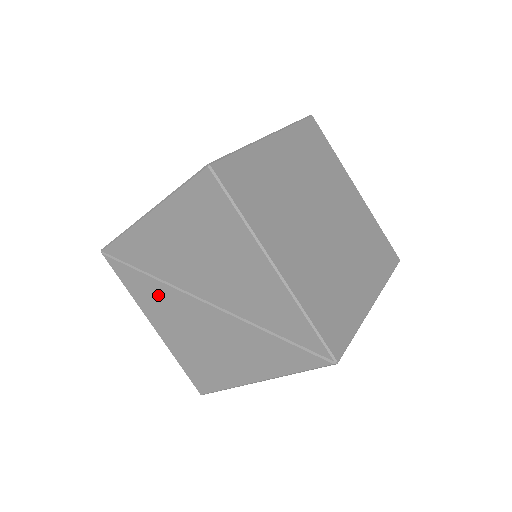
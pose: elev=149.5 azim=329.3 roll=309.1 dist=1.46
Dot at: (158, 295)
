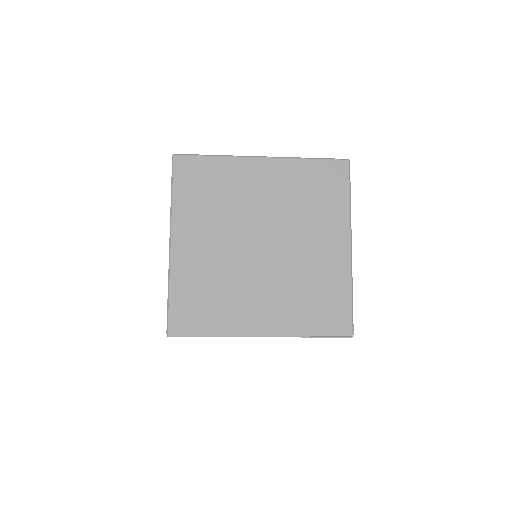
Dot at: occluded
